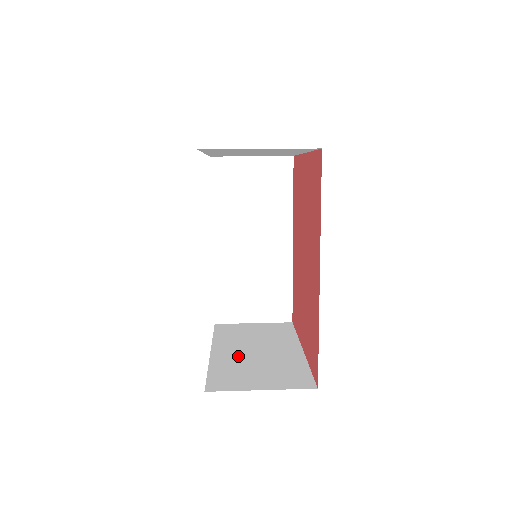
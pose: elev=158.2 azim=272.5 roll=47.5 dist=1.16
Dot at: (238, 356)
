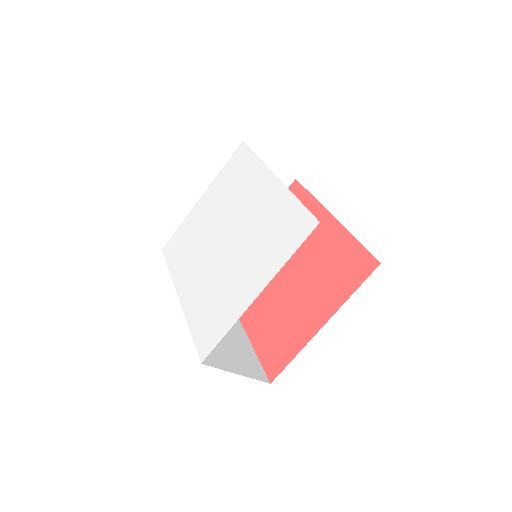
Dot at: occluded
